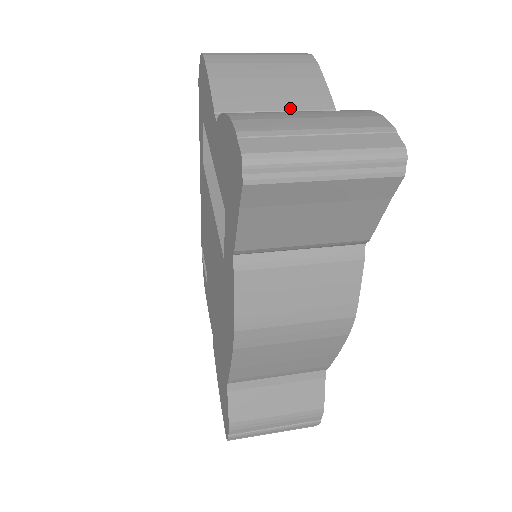
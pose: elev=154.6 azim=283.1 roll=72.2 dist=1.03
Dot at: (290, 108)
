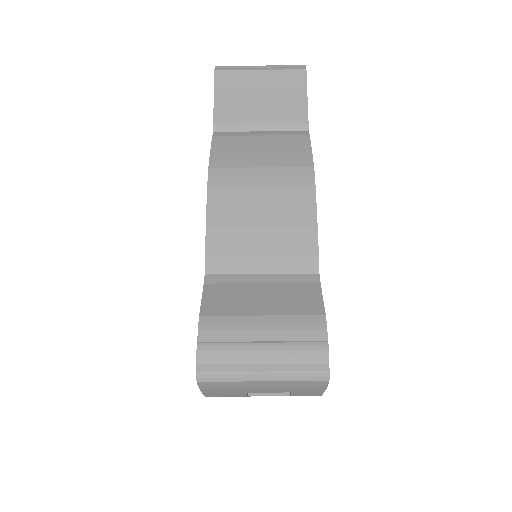
Dot at: occluded
